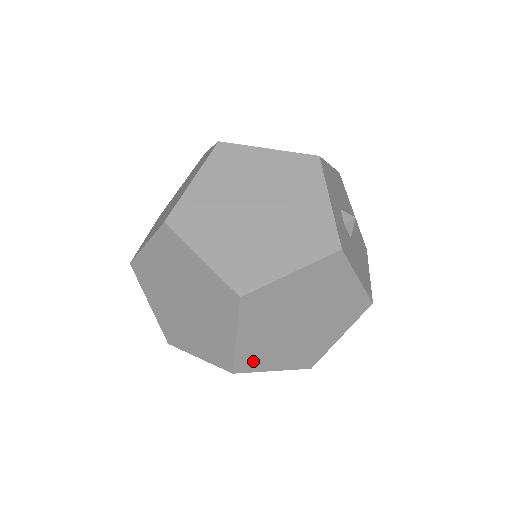
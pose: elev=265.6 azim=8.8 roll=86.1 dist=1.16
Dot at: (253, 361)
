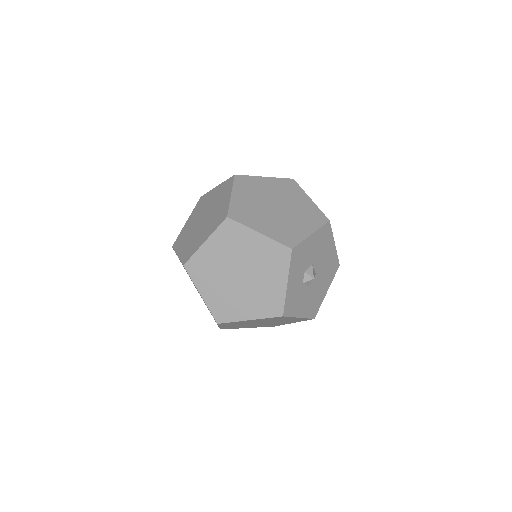
Dot at: occluded
